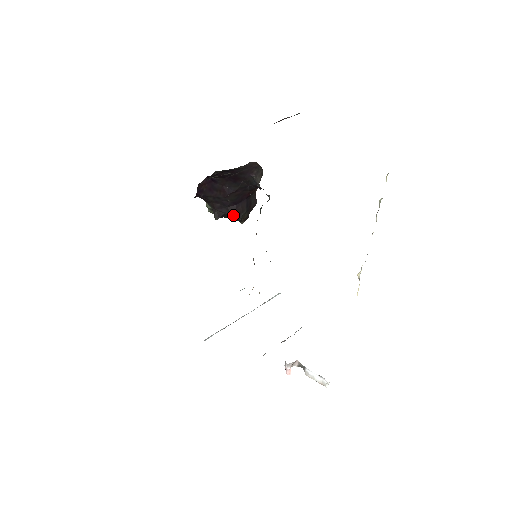
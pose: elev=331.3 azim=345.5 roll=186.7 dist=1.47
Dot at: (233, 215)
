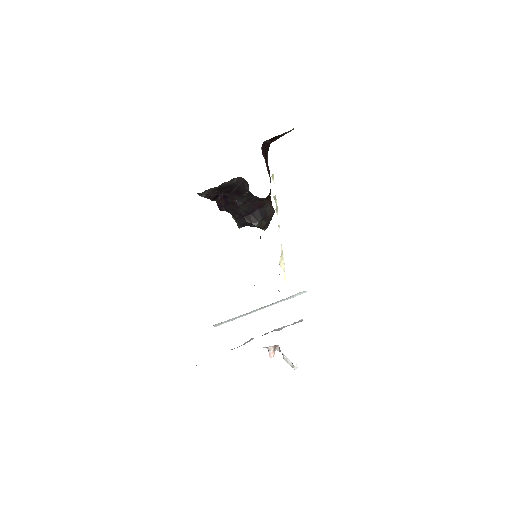
Dot at: (250, 223)
